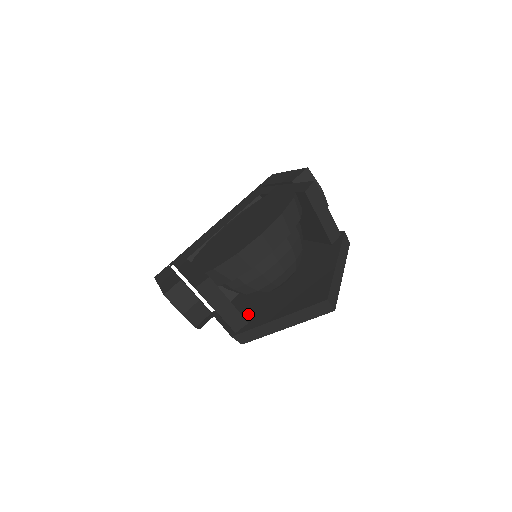
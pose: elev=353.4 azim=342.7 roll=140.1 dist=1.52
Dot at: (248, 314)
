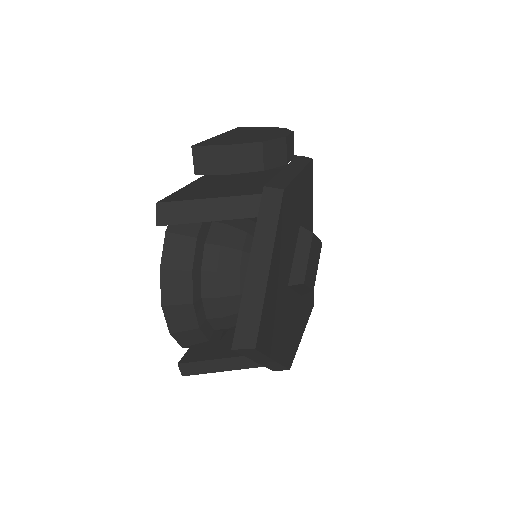
Dot at: occluded
